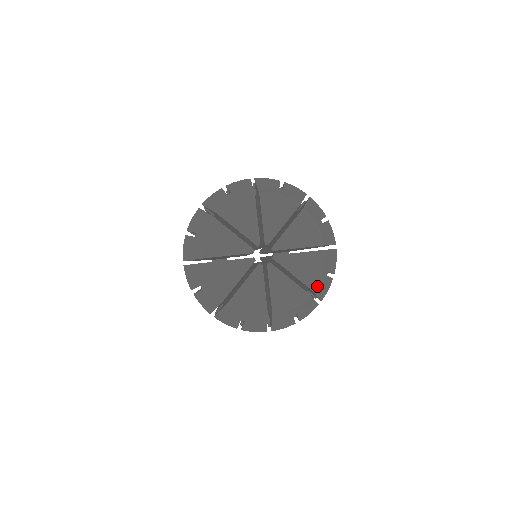
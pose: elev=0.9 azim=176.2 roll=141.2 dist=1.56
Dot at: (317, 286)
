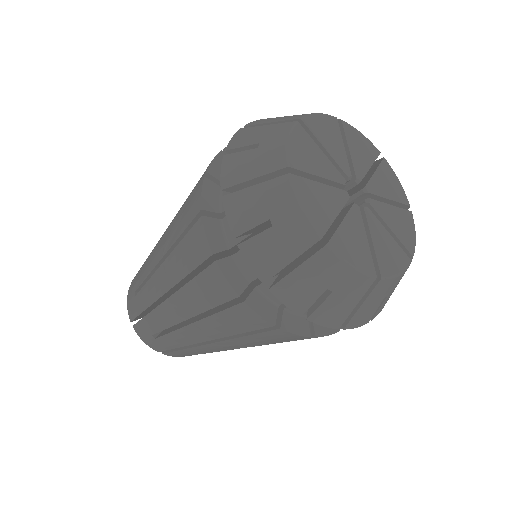
Dot at: (383, 284)
